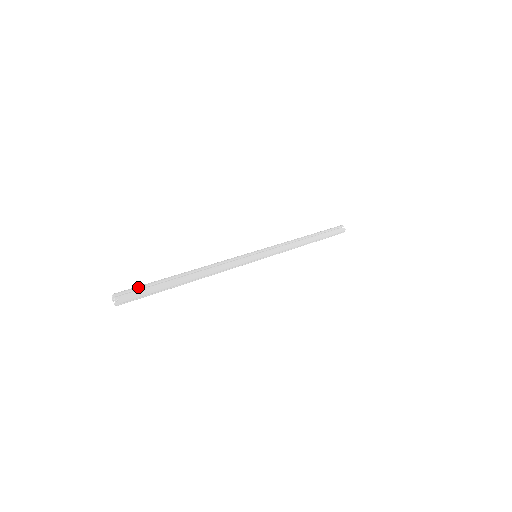
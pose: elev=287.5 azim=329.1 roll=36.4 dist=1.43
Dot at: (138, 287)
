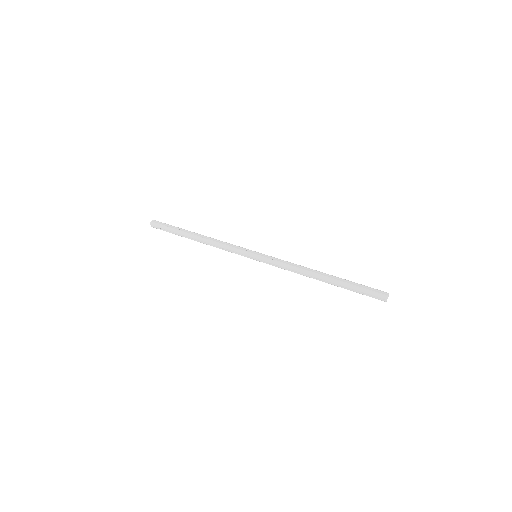
Dot at: (165, 223)
